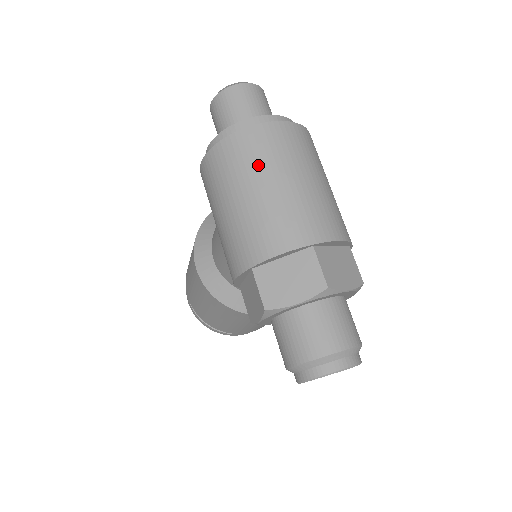
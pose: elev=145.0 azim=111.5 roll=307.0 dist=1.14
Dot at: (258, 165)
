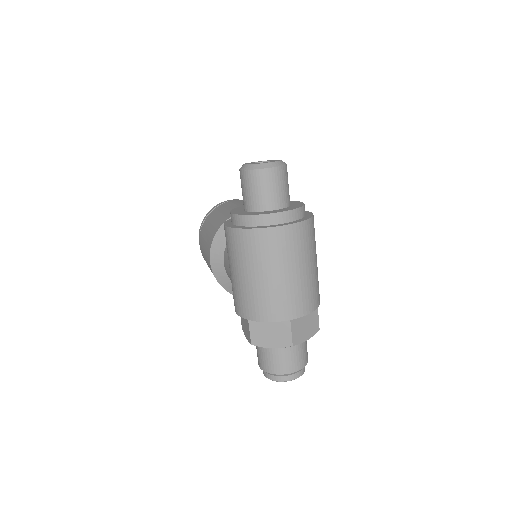
Dot at: (266, 259)
